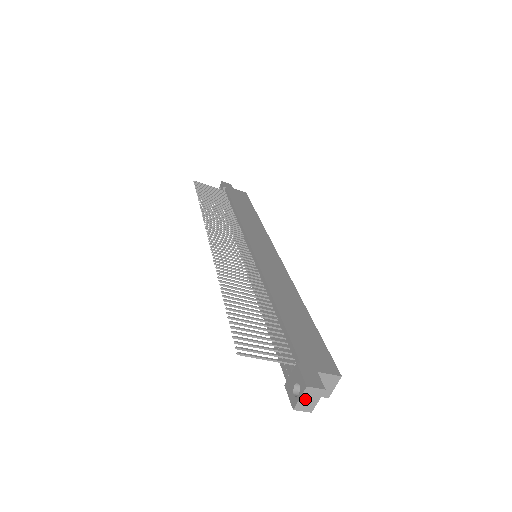
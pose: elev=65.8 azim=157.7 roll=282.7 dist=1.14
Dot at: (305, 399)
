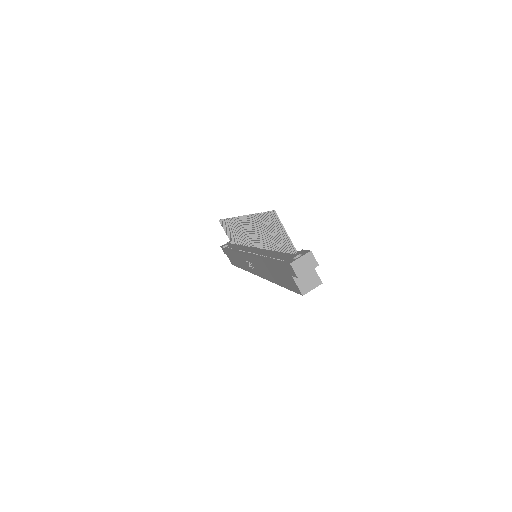
Dot at: (303, 261)
